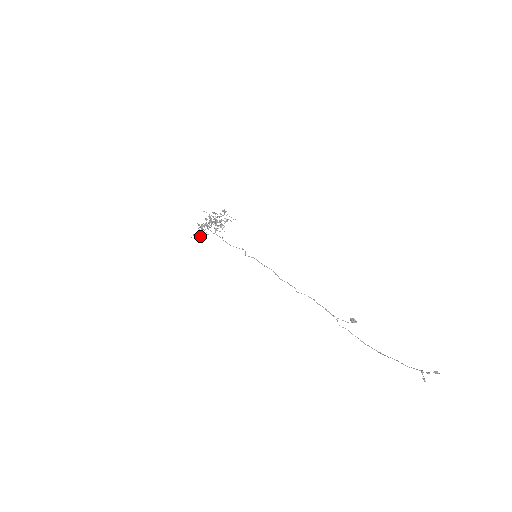
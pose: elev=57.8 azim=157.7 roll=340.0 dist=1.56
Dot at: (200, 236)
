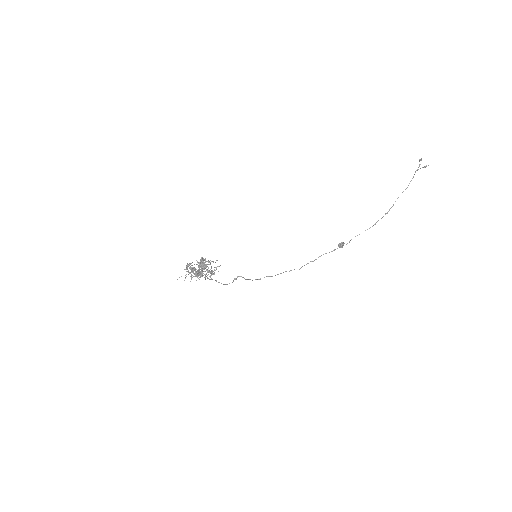
Dot at: (216, 268)
